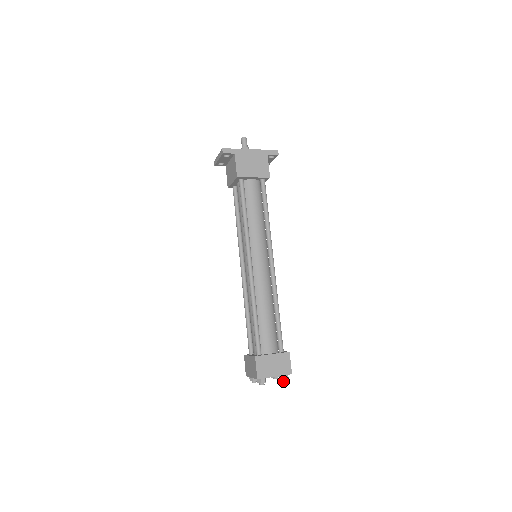
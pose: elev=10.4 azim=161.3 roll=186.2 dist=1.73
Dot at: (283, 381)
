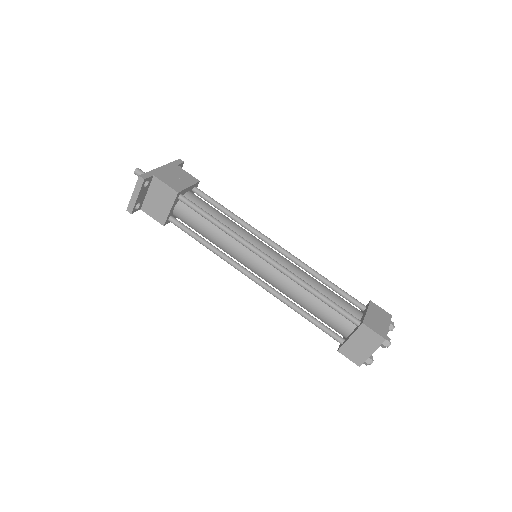
Dot at: (393, 328)
